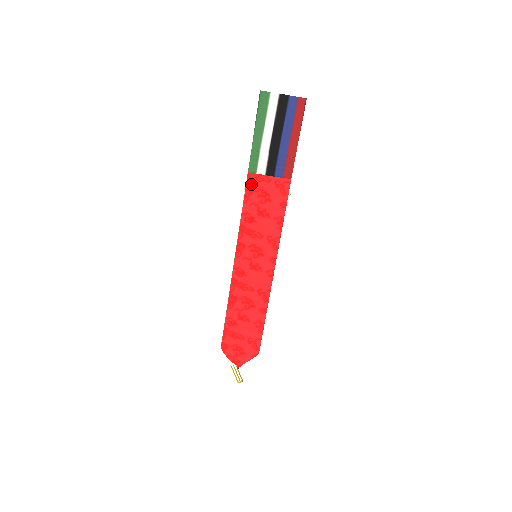
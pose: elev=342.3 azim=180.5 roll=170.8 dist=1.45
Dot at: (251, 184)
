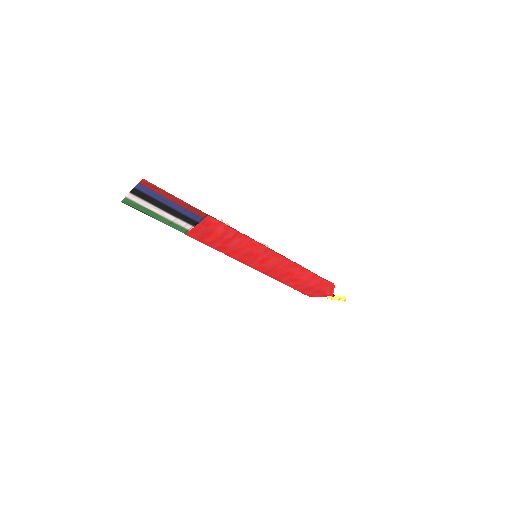
Dot at: (195, 237)
